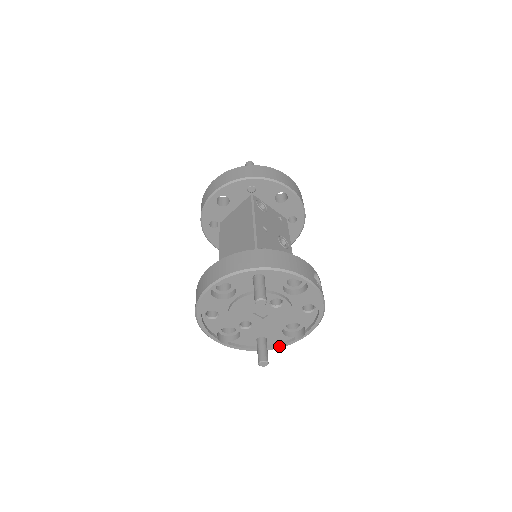
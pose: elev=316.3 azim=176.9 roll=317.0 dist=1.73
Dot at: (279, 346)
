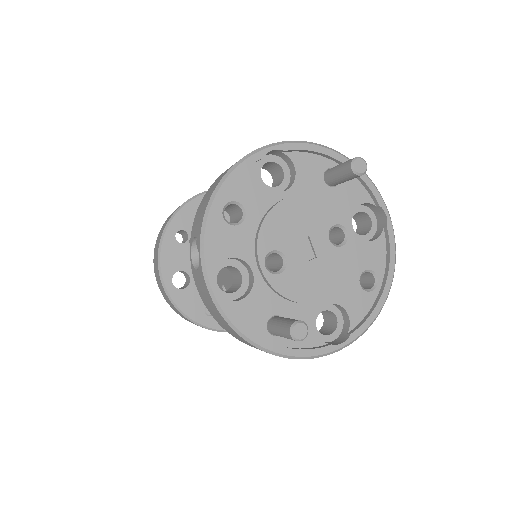
Dot at: (301, 351)
